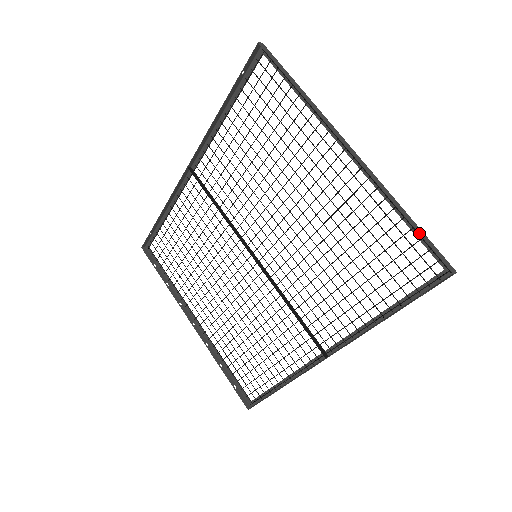
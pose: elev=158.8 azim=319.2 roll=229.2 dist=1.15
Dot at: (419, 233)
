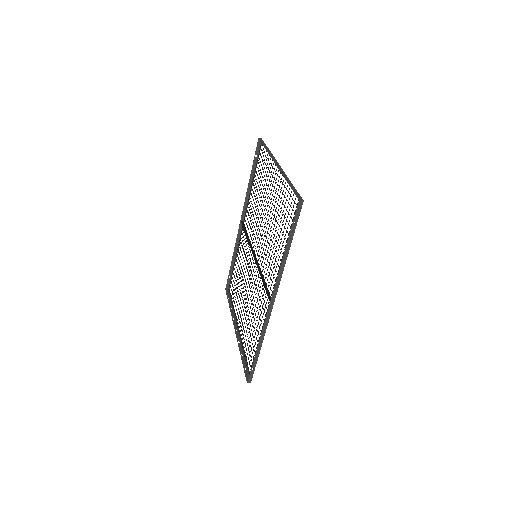
Dot at: (291, 187)
